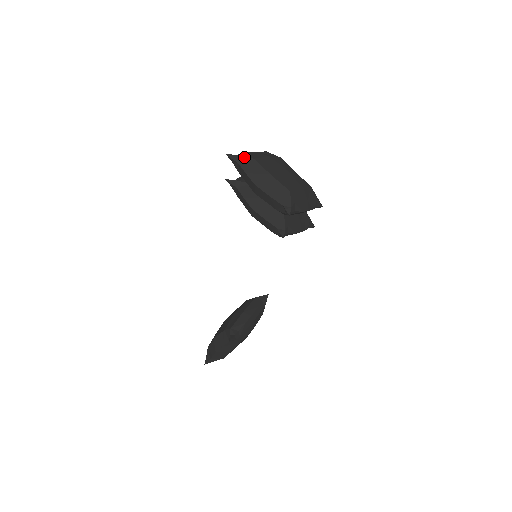
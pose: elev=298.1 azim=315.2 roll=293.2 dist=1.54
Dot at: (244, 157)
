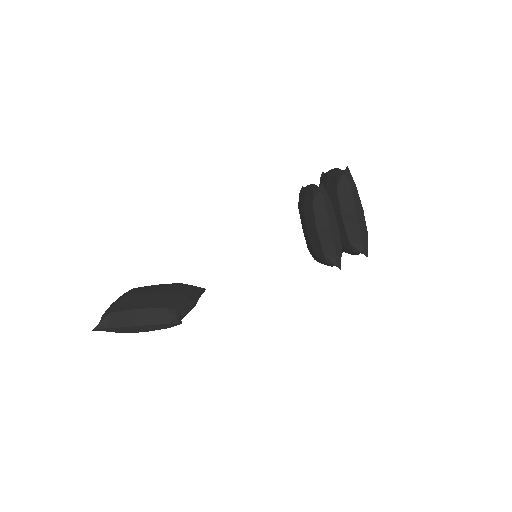
Dot at: occluded
